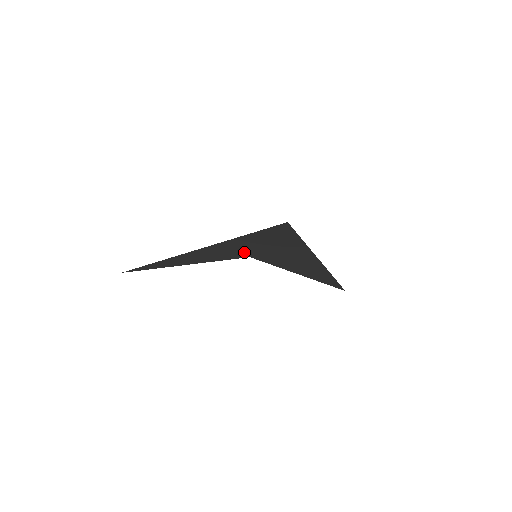
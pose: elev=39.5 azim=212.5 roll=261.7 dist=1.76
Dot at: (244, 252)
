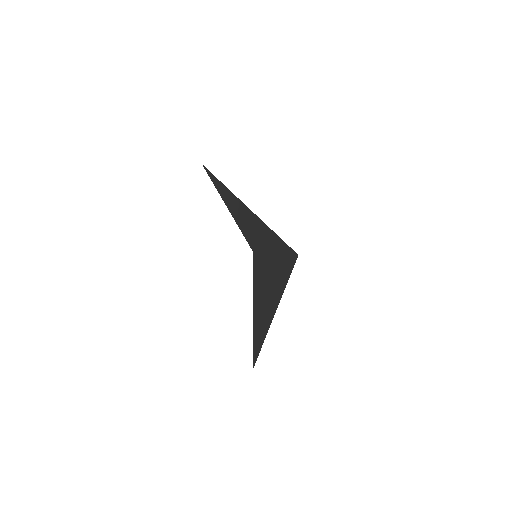
Dot at: (256, 243)
